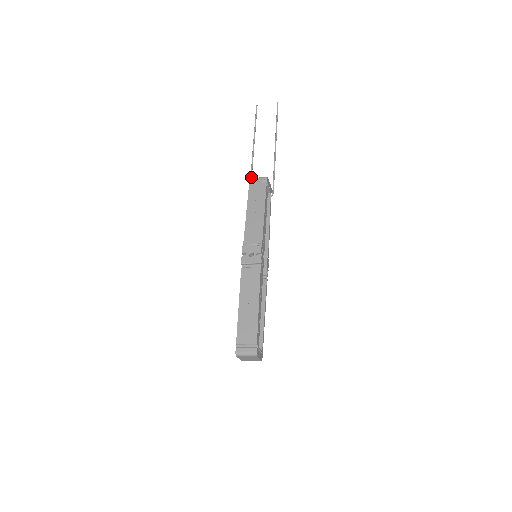
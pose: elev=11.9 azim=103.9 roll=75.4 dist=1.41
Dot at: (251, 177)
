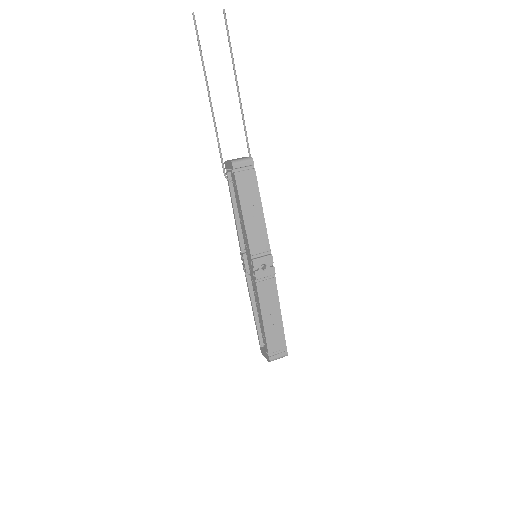
Dot at: (220, 148)
